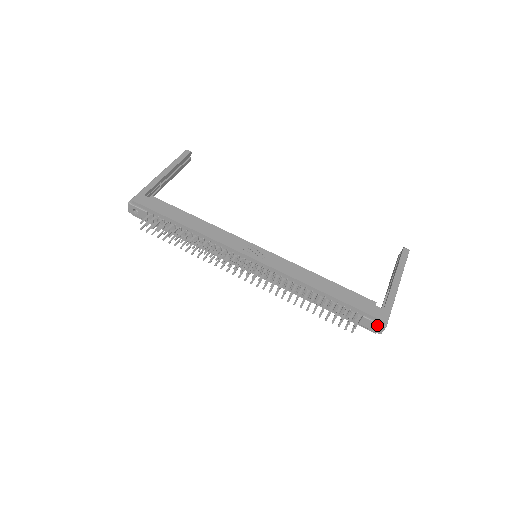
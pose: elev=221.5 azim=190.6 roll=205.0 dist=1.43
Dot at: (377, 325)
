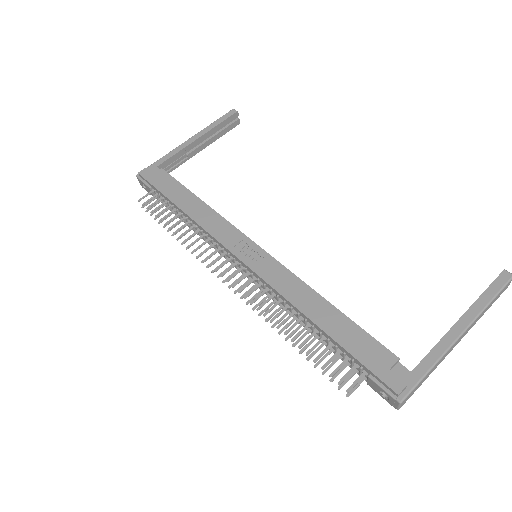
Dot at: (388, 395)
